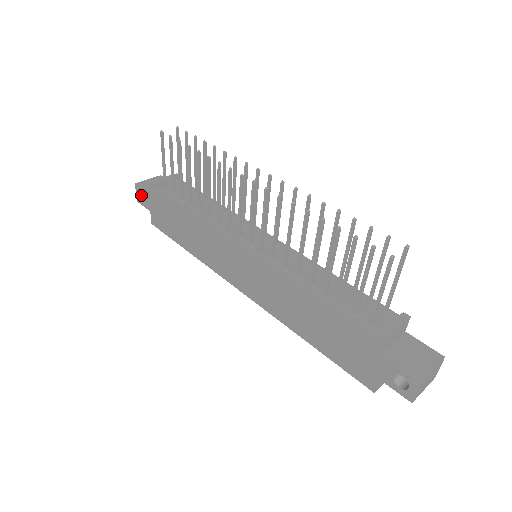
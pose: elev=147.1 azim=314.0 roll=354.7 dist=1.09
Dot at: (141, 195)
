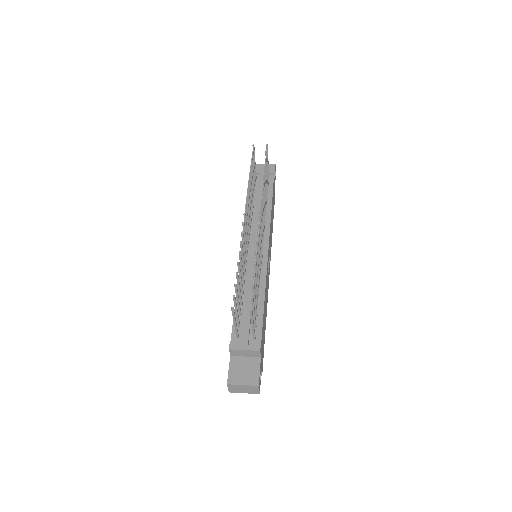
Dot at: occluded
